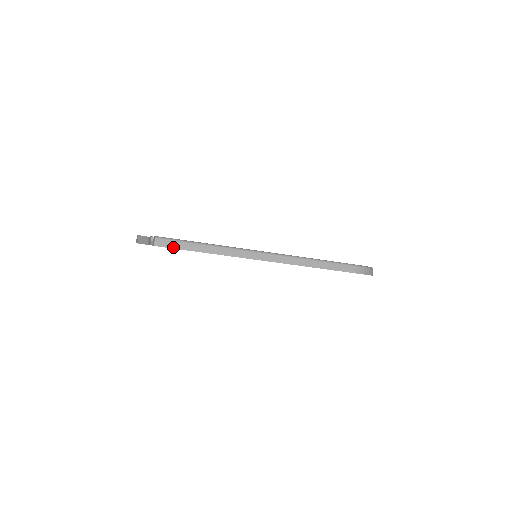
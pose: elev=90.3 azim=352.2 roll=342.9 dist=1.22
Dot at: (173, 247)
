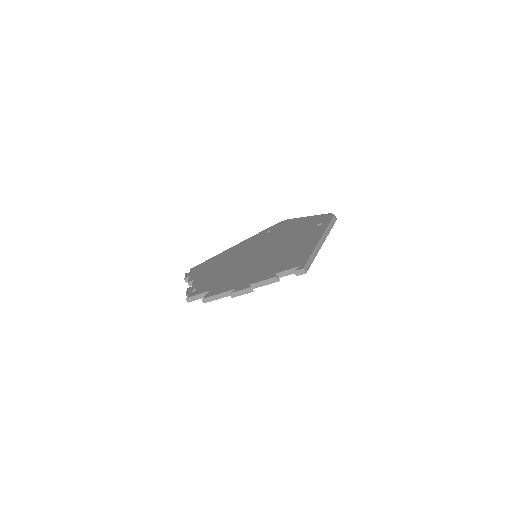
Dot at: (309, 267)
